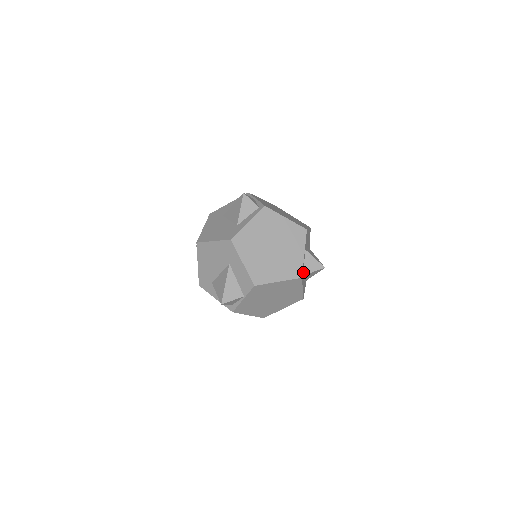
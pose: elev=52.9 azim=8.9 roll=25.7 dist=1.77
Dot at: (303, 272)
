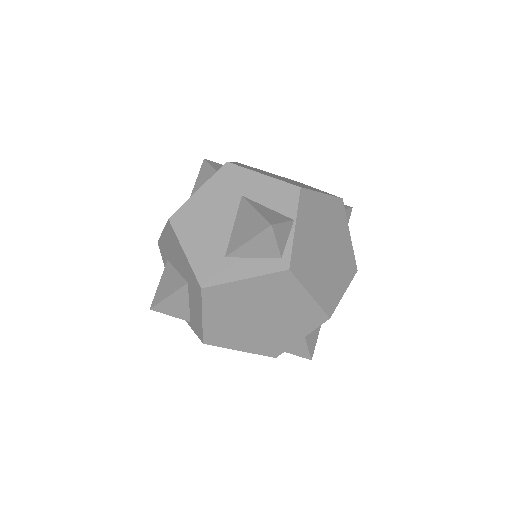
Dot at: occluded
